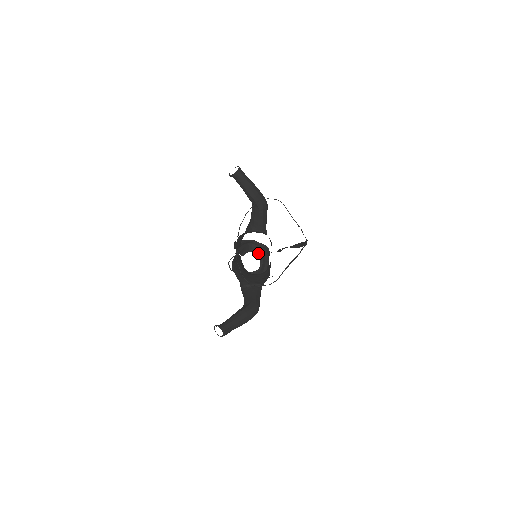
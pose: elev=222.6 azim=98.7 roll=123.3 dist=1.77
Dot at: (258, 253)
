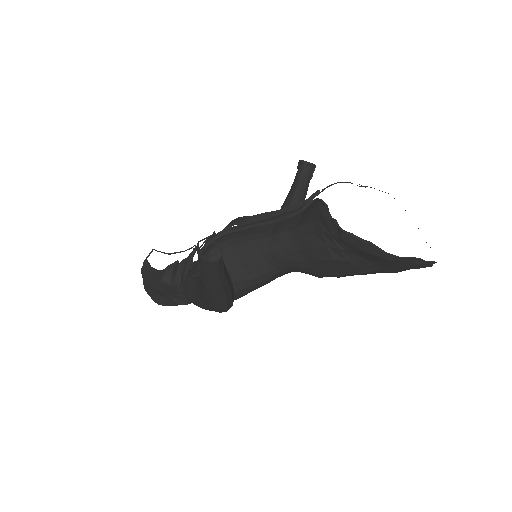
Dot at: occluded
